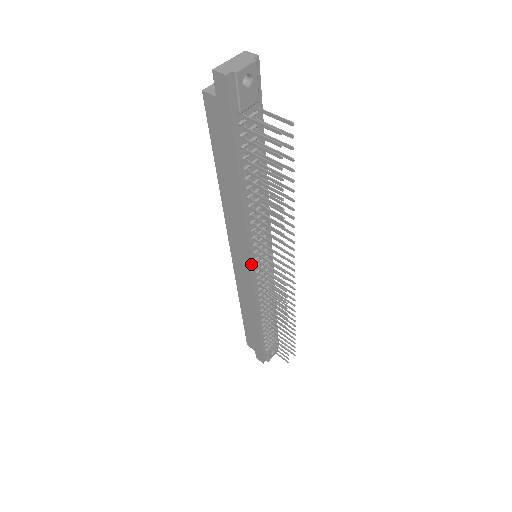
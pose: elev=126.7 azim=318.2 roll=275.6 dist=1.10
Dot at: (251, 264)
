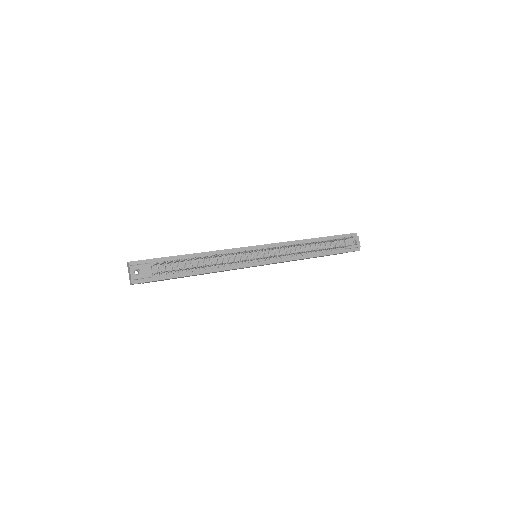
Dot at: (255, 265)
